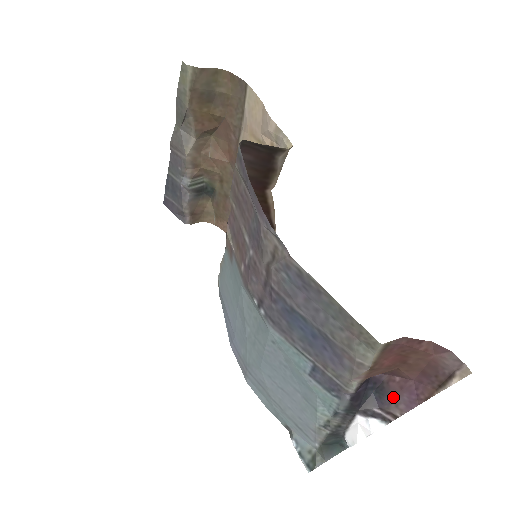
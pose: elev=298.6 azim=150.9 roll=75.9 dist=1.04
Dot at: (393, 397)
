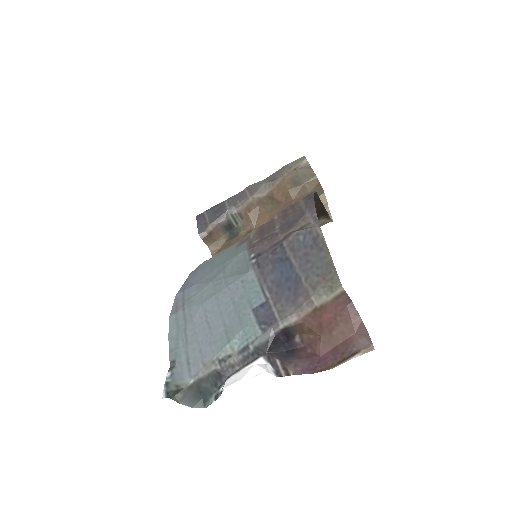
Dot at: (297, 359)
